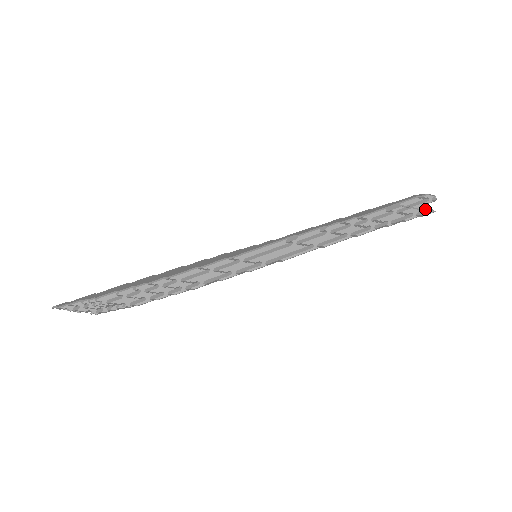
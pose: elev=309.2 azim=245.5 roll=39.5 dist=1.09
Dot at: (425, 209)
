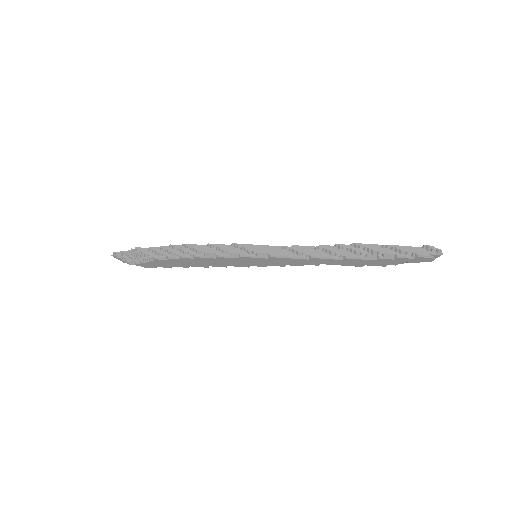
Dot at: (425, 256)
